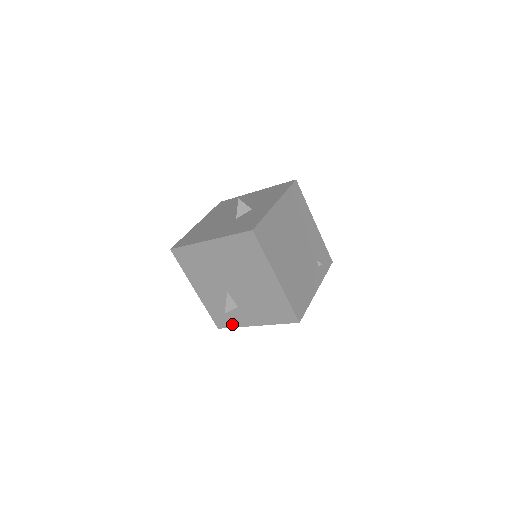
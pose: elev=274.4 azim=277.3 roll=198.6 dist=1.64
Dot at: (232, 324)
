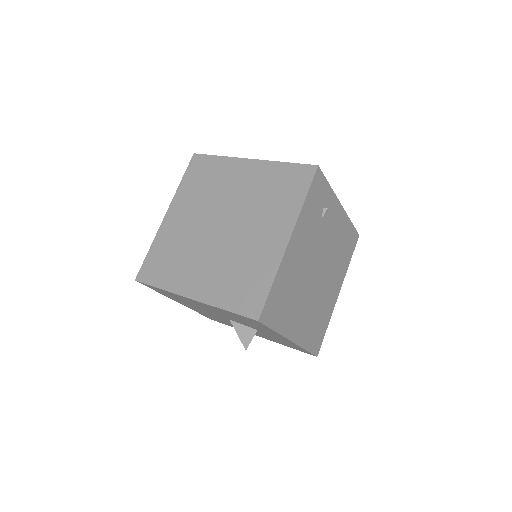
Dot at: occluded
